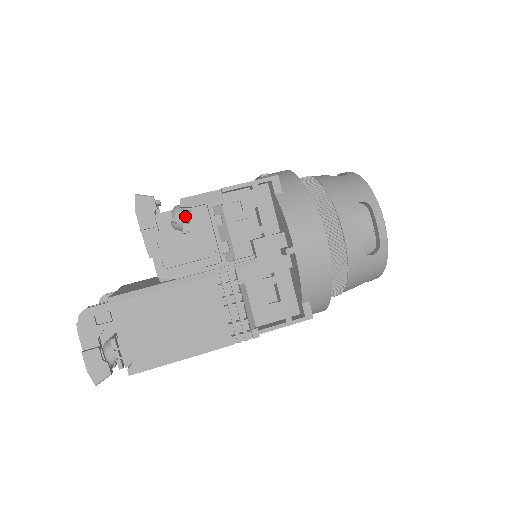
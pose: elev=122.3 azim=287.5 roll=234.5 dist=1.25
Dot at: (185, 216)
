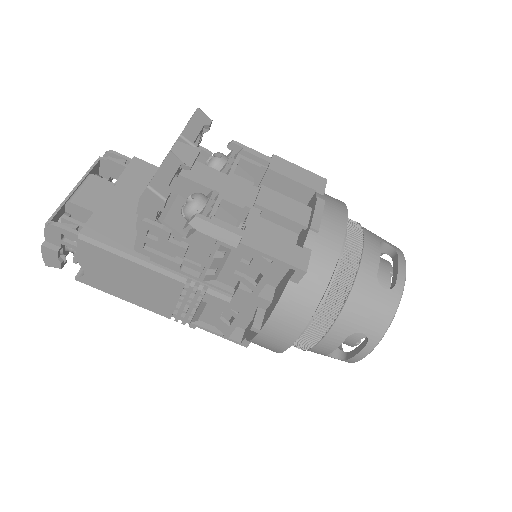
Dot at: occluded
